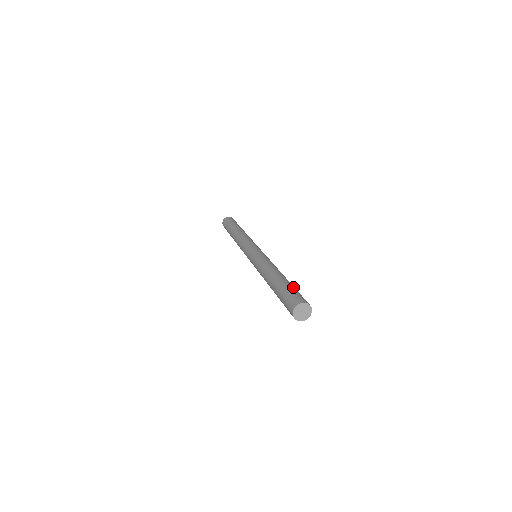
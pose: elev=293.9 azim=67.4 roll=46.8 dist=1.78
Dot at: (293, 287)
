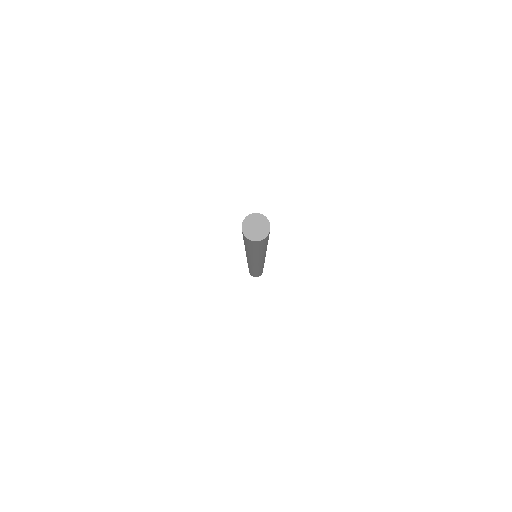
Dot at: occluded
